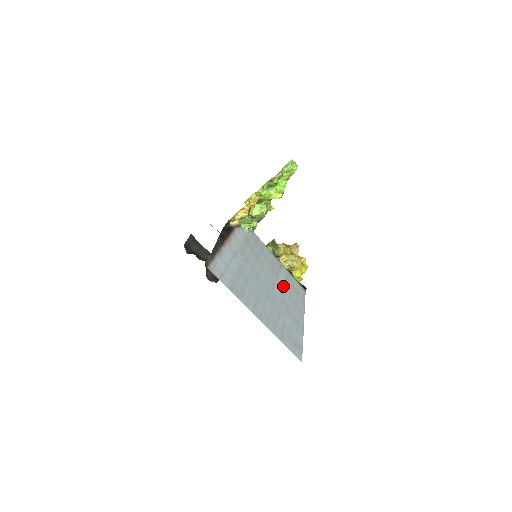
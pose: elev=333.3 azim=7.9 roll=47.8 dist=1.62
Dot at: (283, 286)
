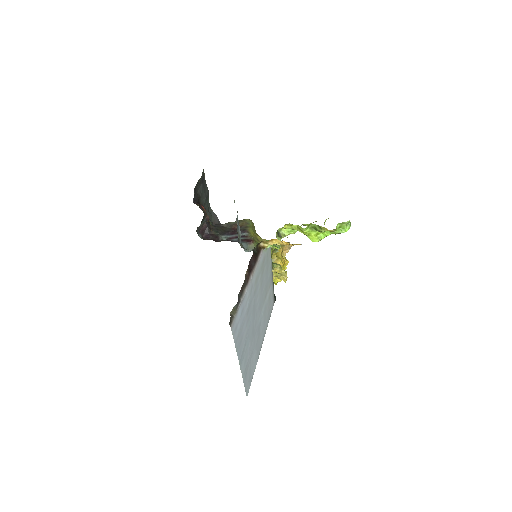
Dot at: (265, 309)
